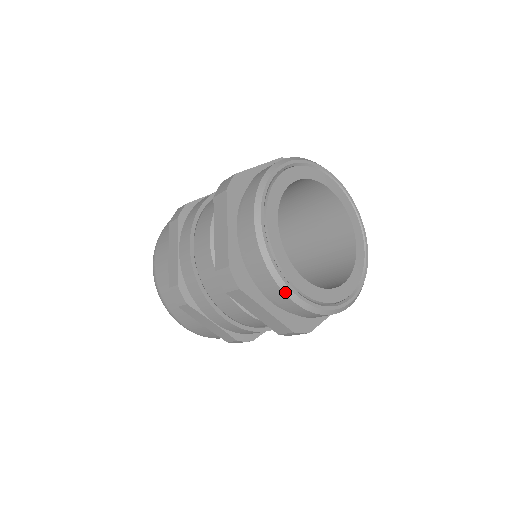
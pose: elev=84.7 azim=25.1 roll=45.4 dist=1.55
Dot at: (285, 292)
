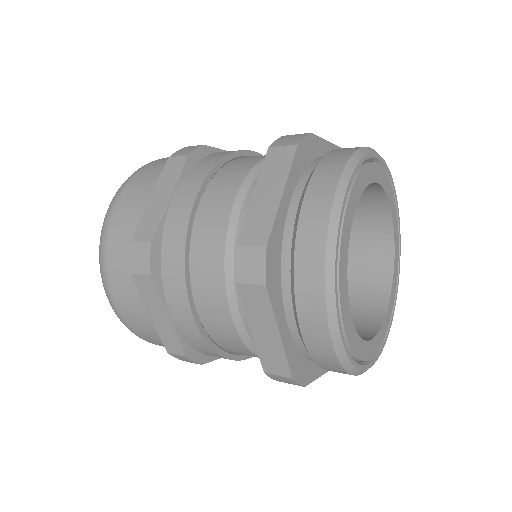
Dot at: (340, 183)
